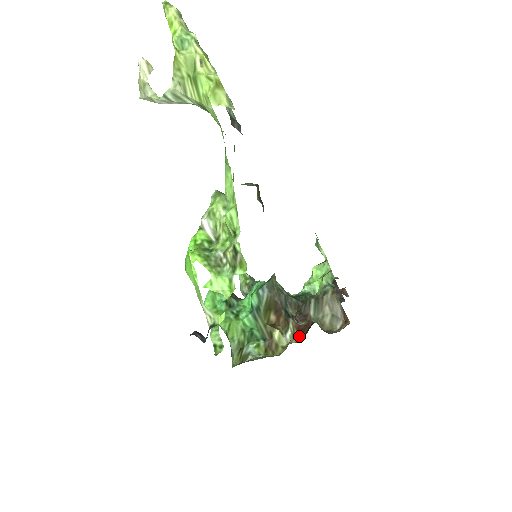
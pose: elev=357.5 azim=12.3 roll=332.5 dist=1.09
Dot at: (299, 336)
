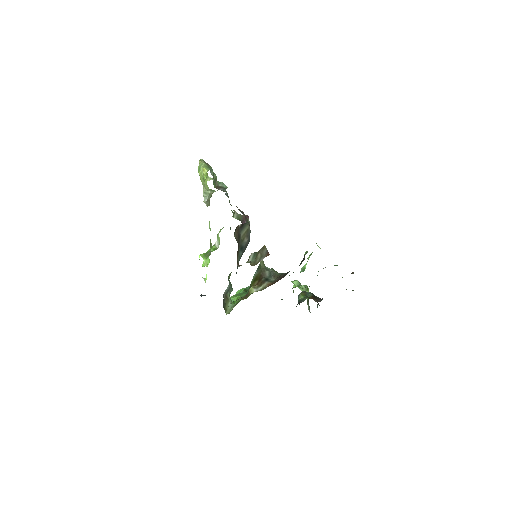
Dot at: occluded
